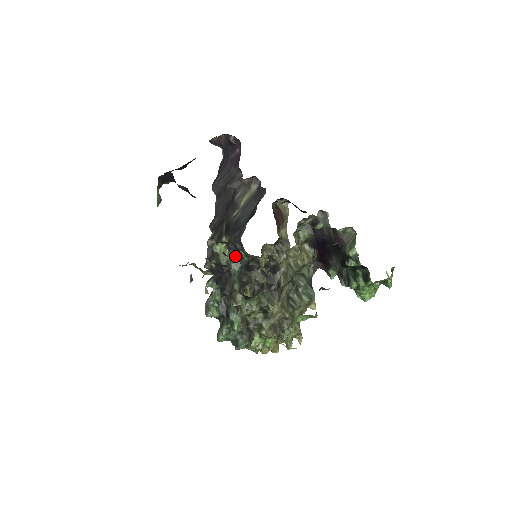
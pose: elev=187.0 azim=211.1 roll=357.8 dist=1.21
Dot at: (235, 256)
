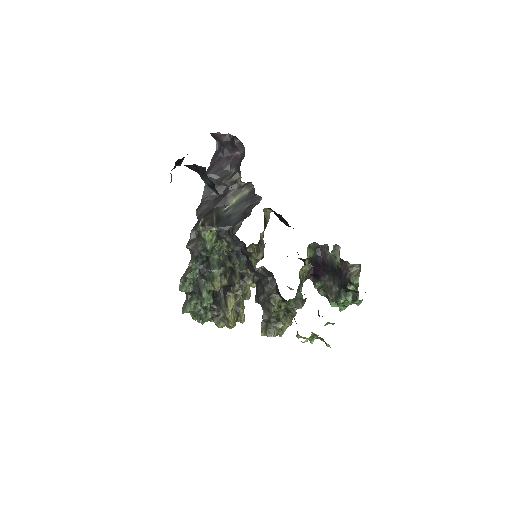
Dot at: (238, 252)
